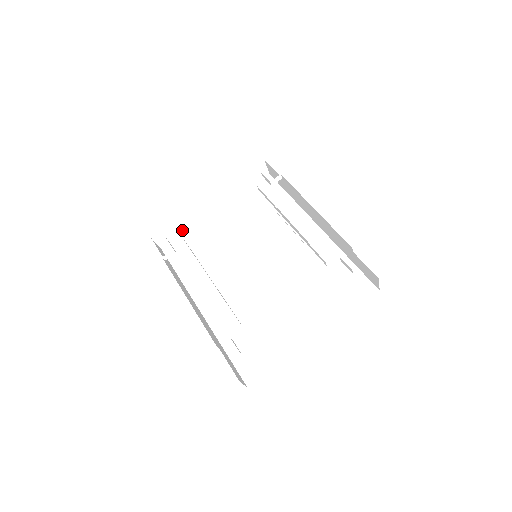
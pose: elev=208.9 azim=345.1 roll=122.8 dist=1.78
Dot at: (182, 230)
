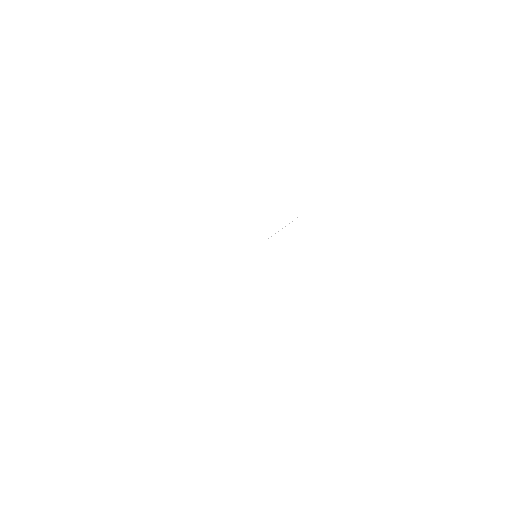
Dot at: (191, 300)
